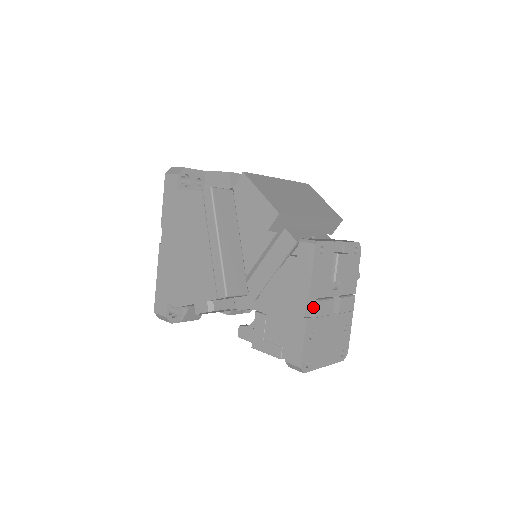
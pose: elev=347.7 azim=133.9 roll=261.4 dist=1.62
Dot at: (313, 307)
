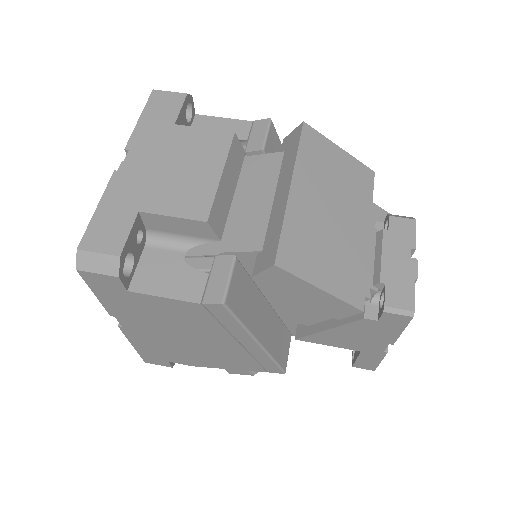
Dot at: occluded
